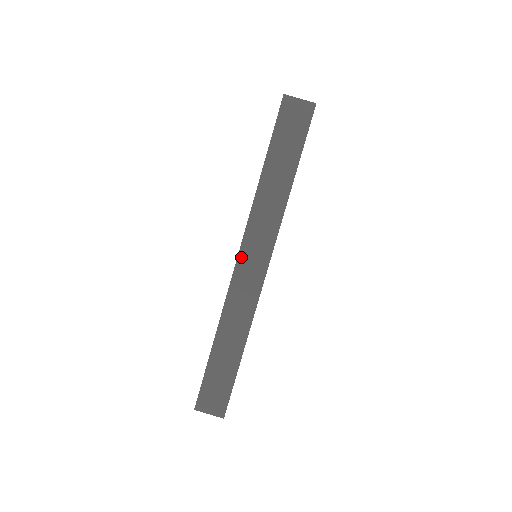
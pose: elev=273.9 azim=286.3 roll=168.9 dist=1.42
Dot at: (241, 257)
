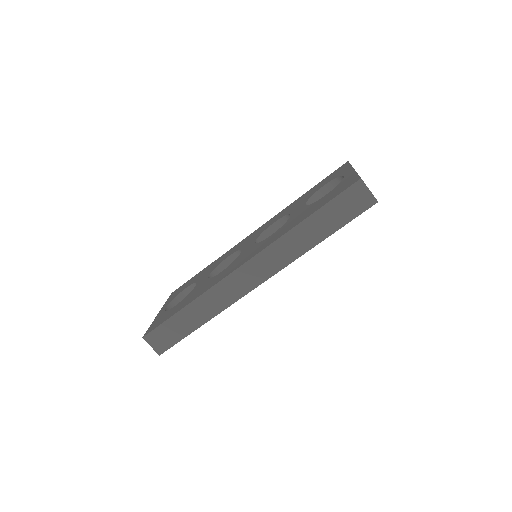
Dot at: (246, 266)
